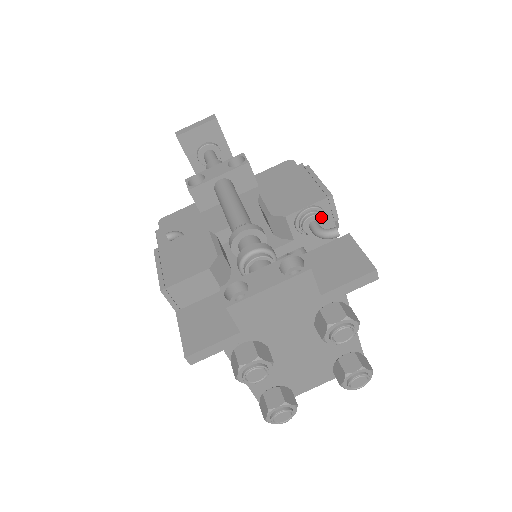
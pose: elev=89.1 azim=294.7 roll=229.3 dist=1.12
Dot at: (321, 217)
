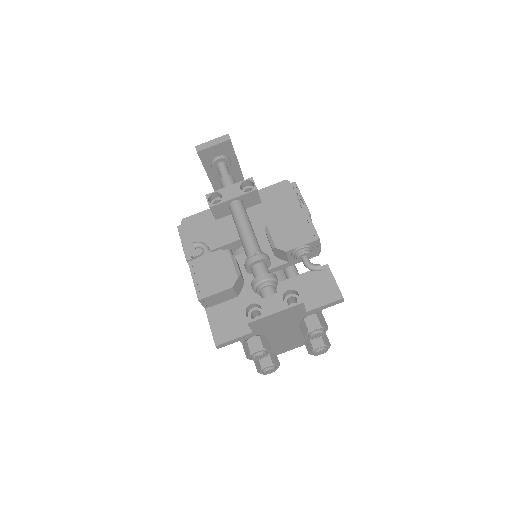
Dot at: (310, 253)
